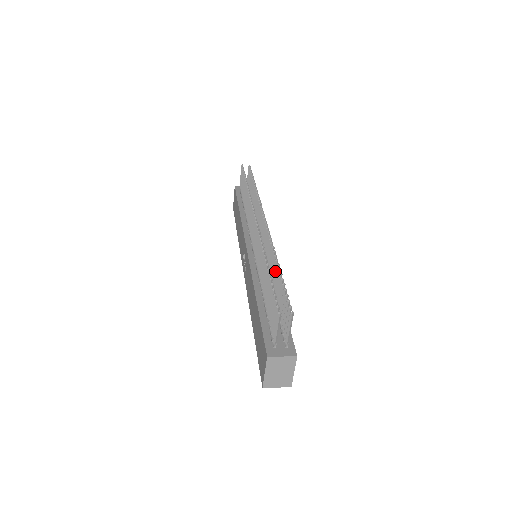
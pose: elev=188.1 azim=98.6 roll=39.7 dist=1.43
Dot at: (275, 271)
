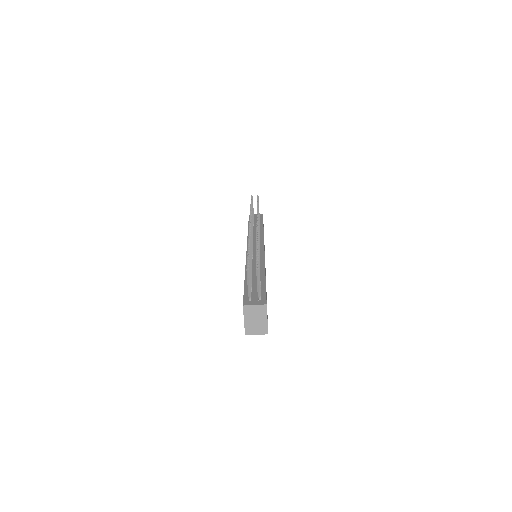
Dot at: occluded
